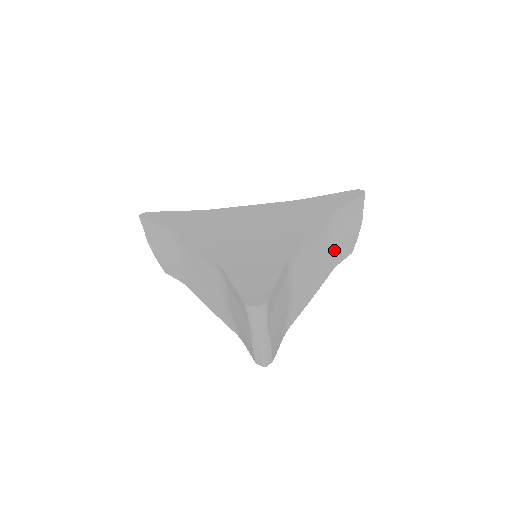
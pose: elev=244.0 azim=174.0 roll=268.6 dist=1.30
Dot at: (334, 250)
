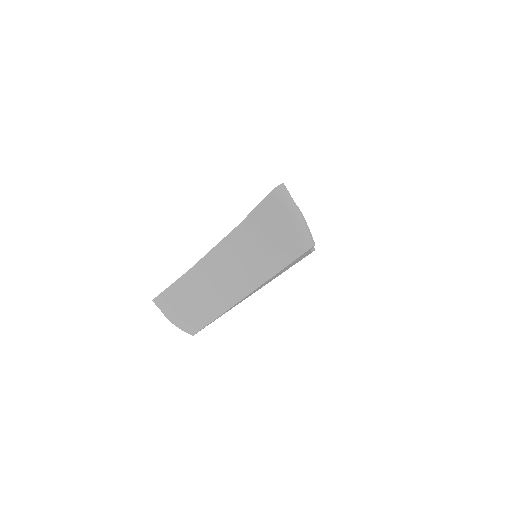
Dot at: occluded
